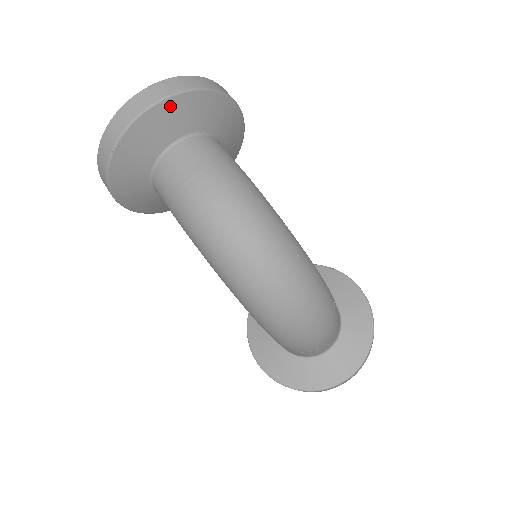
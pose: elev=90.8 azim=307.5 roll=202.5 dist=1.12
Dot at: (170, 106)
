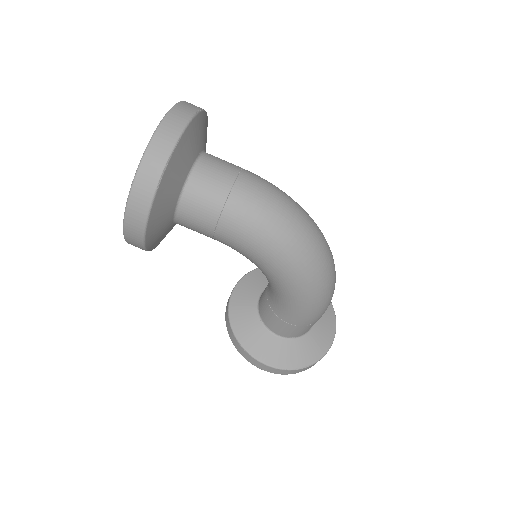
Dot at: (196, 124)
